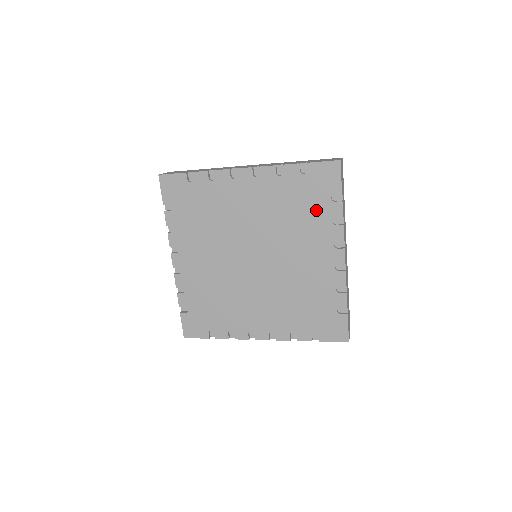
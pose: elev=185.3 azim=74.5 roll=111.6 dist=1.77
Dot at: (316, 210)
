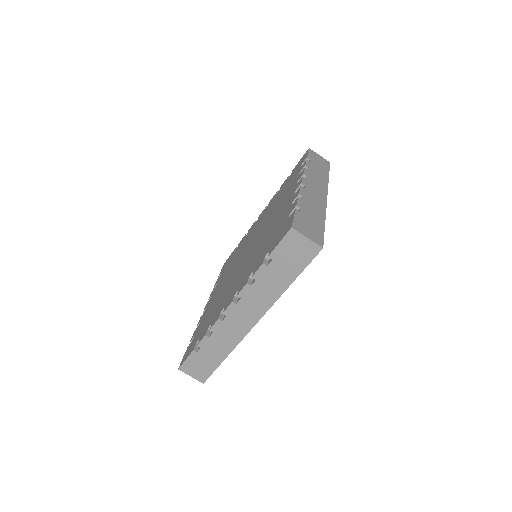
Dot at: (291, 182)
